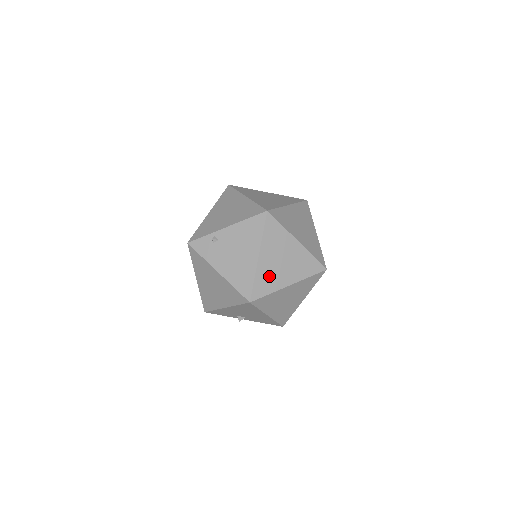
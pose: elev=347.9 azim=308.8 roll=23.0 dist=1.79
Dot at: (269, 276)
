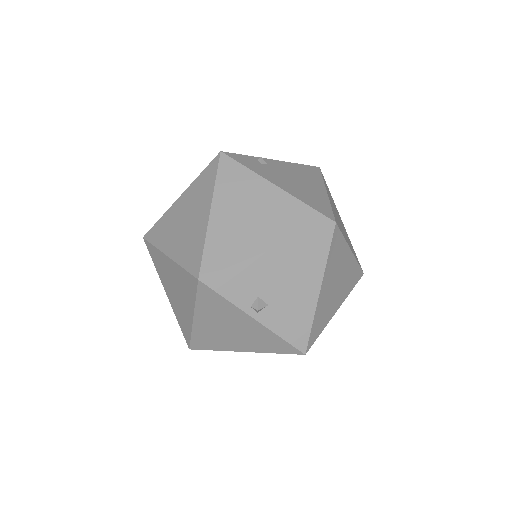
Dot at: (338, 220)
